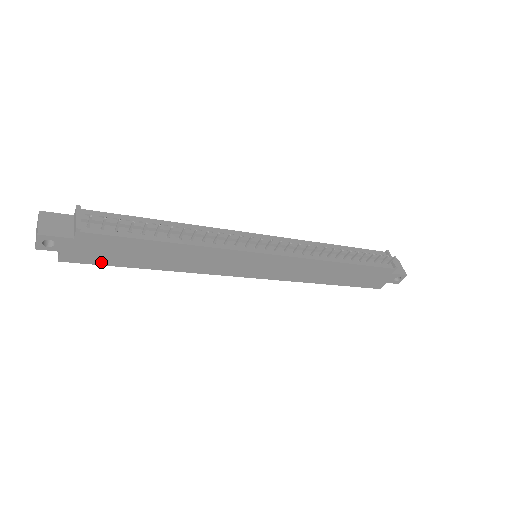
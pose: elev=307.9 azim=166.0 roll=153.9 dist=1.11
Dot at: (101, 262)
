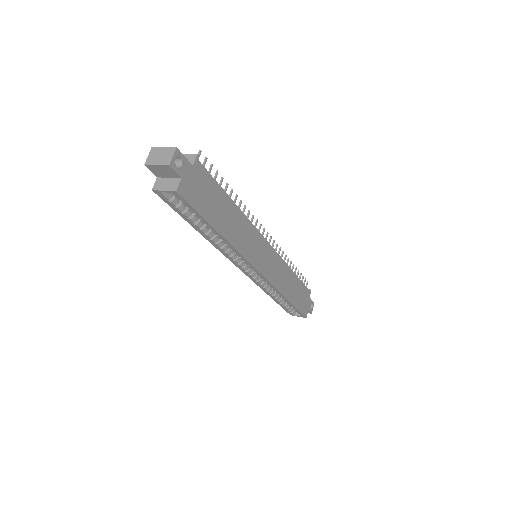
Dot at: (198, 207)
